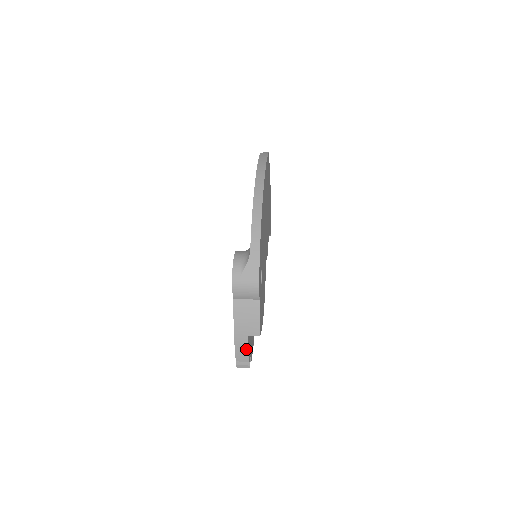
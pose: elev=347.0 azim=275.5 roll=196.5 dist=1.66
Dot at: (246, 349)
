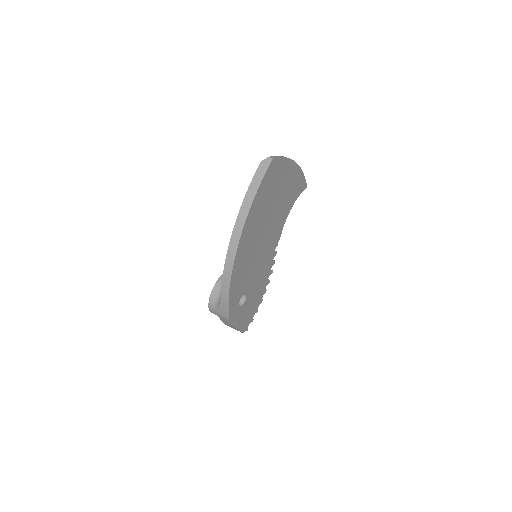
Dot at: occluded
